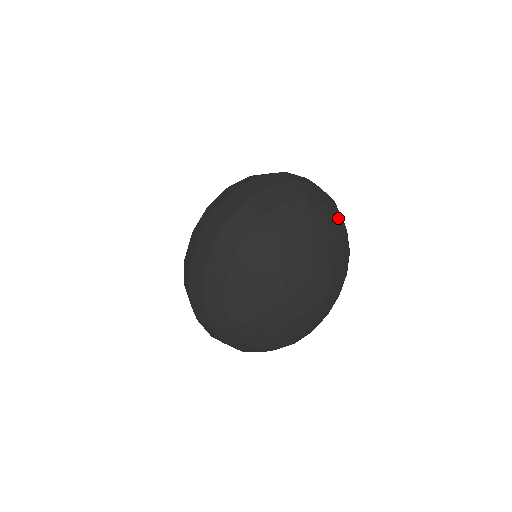
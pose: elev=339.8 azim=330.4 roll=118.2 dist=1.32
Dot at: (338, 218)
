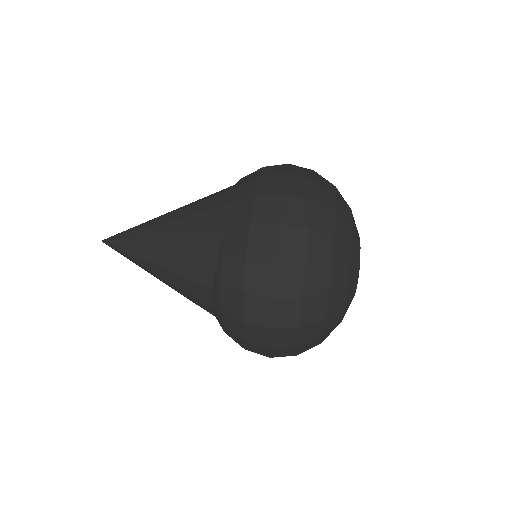
Dot at: occluded
